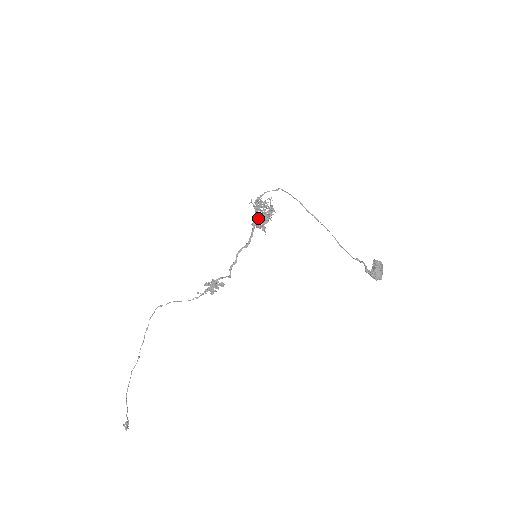
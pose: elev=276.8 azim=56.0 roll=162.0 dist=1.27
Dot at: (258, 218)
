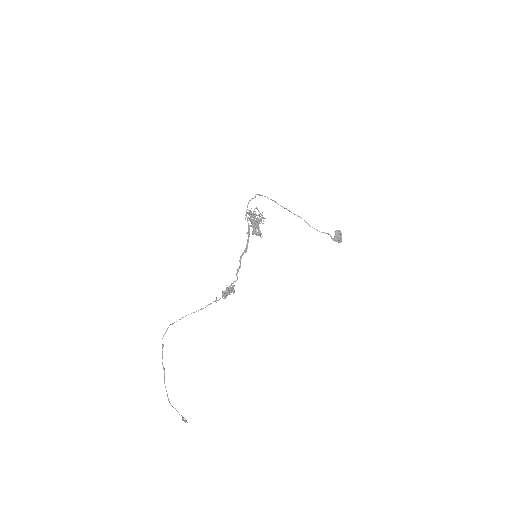
Dot at: (253, 227)
